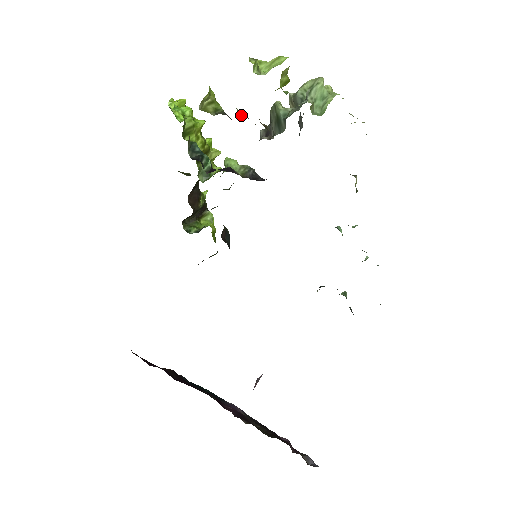
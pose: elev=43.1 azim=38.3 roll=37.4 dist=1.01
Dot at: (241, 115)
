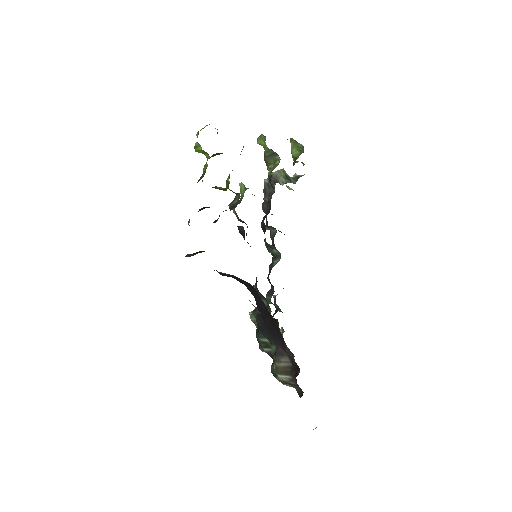
Dot at: occluded
